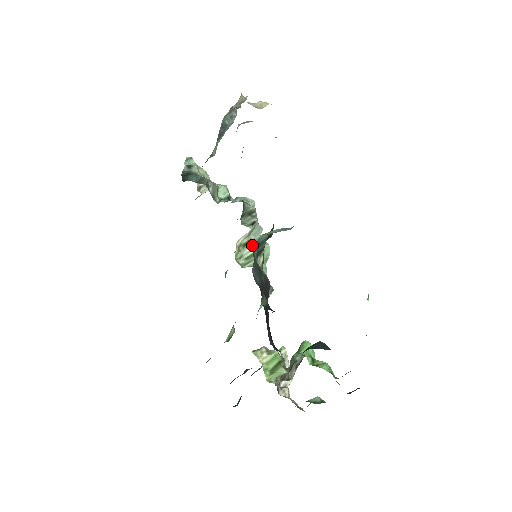
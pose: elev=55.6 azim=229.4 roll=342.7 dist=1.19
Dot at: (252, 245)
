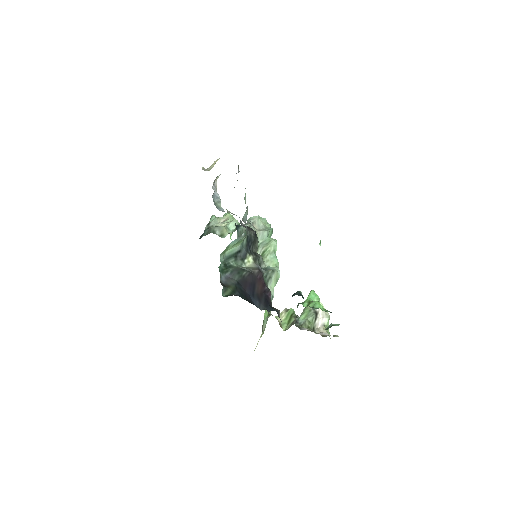
Dot at: (261, 247)
